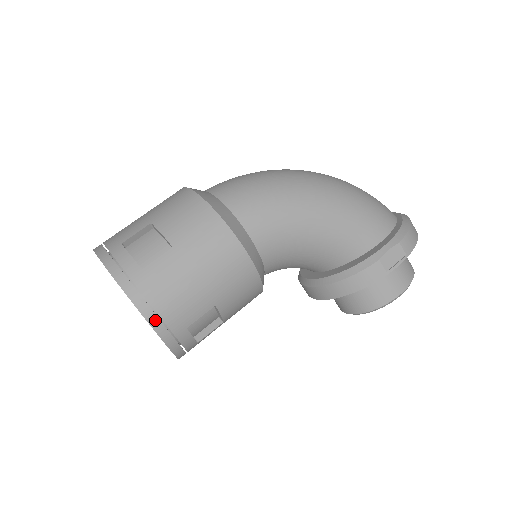
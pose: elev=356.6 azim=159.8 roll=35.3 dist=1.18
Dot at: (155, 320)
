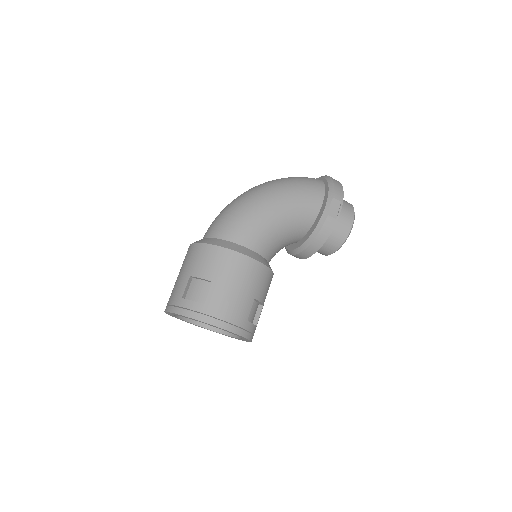
Dot at: (229, 327)
